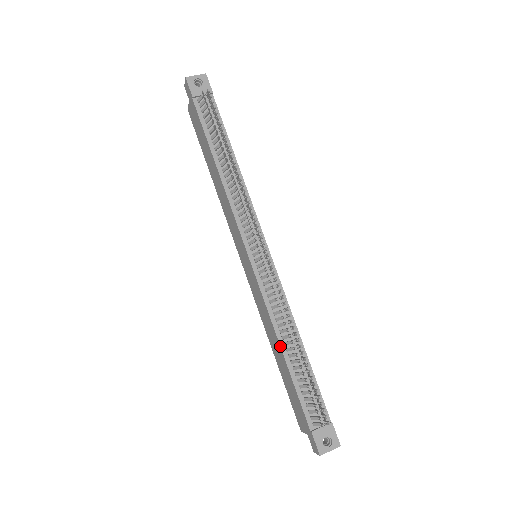
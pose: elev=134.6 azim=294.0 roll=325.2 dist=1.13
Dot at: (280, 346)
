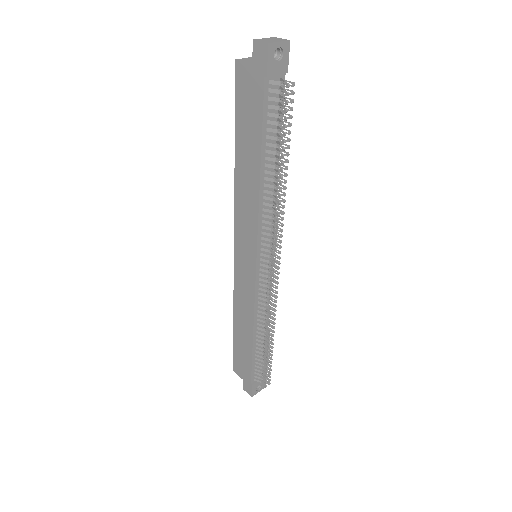
Dot at: (253, 334)
